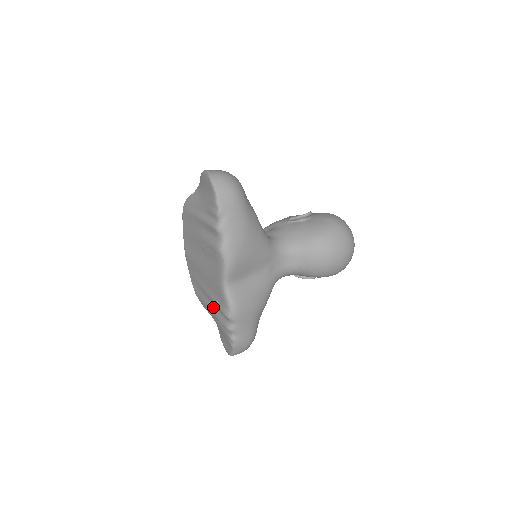
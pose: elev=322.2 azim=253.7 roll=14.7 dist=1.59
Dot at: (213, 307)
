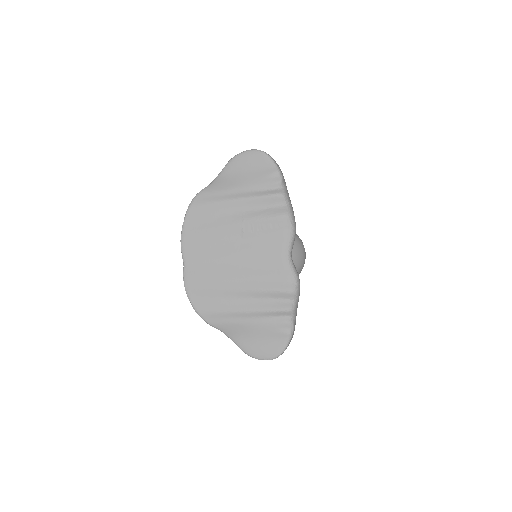
Dot at: (254, 302)
